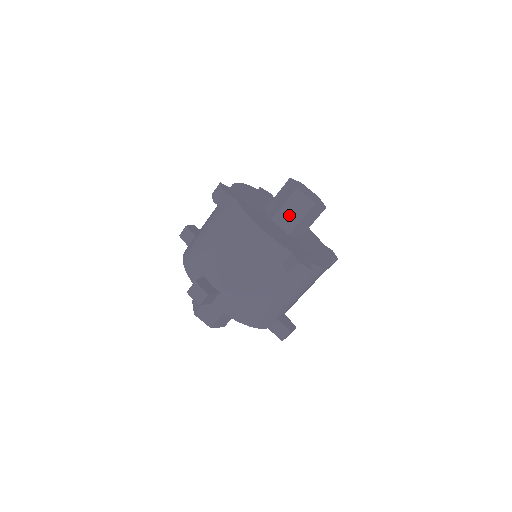
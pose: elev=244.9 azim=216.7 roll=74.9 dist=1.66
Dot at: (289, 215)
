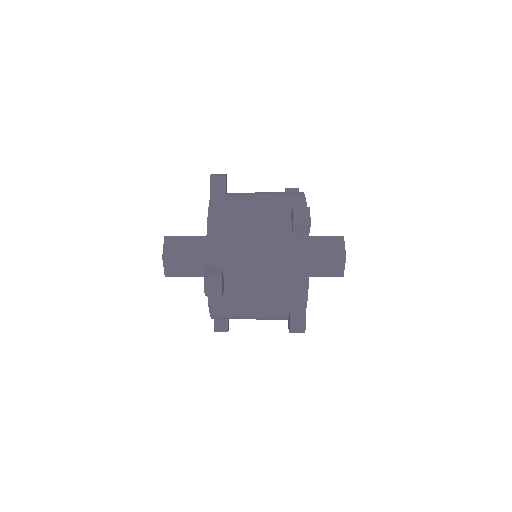
Dot at: (319, 267)
